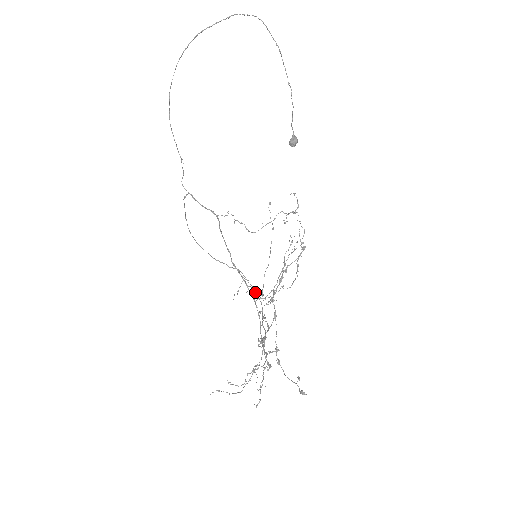
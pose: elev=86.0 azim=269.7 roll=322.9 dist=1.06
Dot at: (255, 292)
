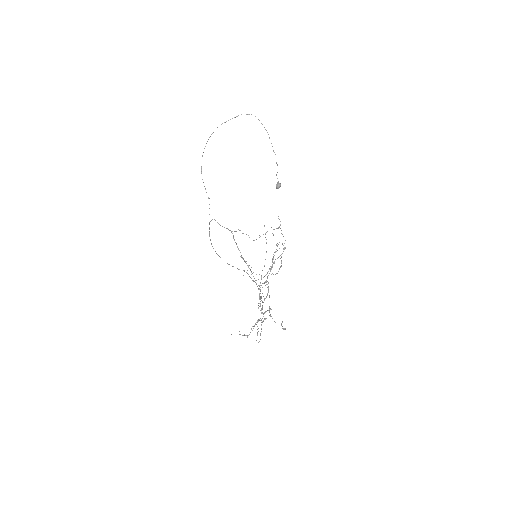
Dot at: occluded
